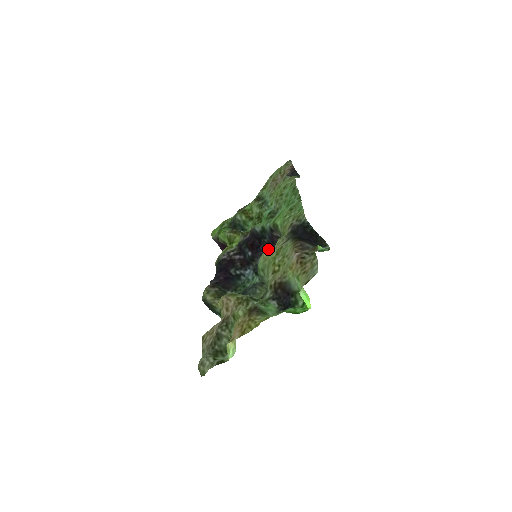
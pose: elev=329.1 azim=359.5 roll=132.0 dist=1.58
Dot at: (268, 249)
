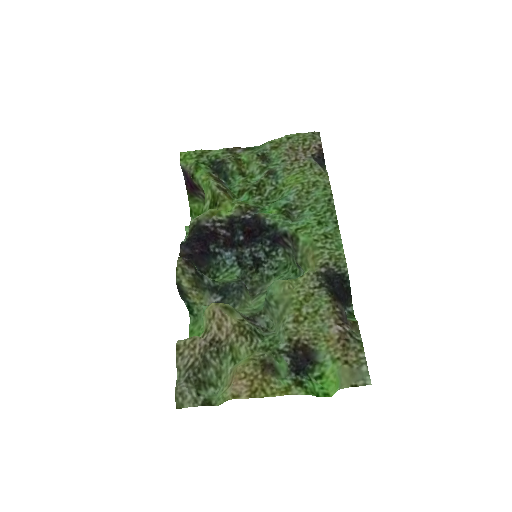
Dot at: (264, 243)
